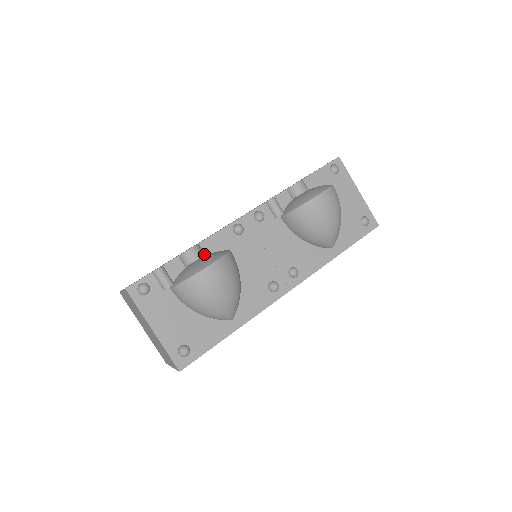
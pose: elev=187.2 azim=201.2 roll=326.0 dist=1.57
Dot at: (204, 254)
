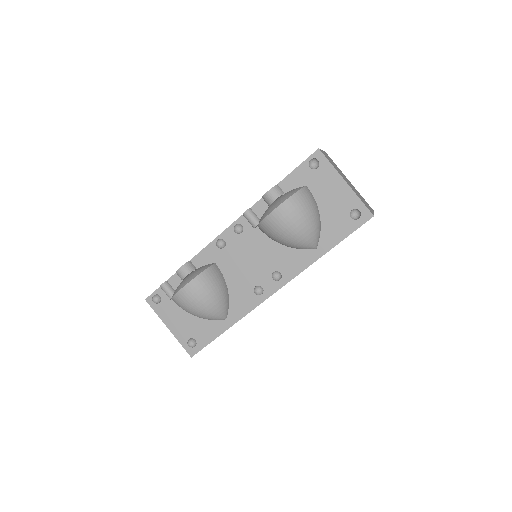
Dot at: (193, 270)
